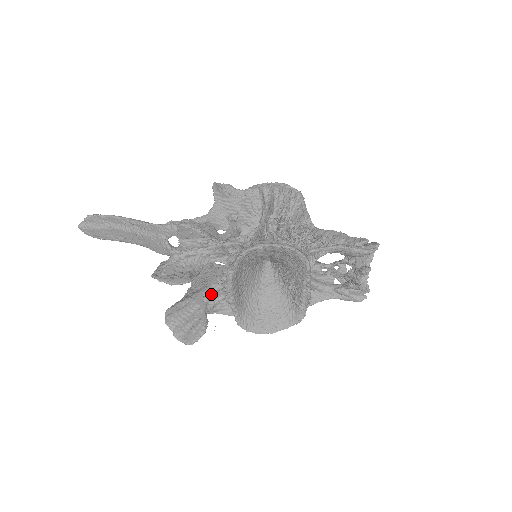
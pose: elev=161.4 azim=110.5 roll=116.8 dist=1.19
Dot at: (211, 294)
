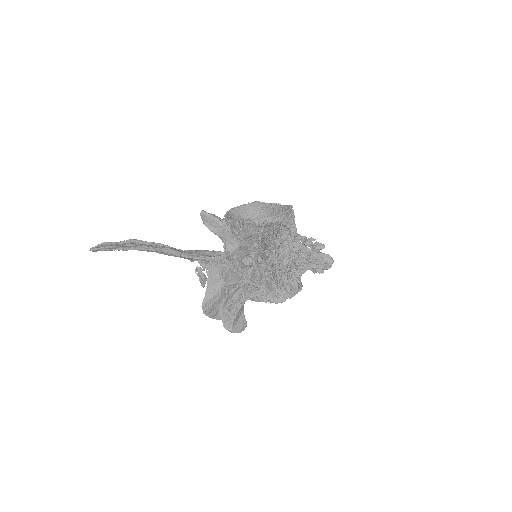
Dot at: occluded
